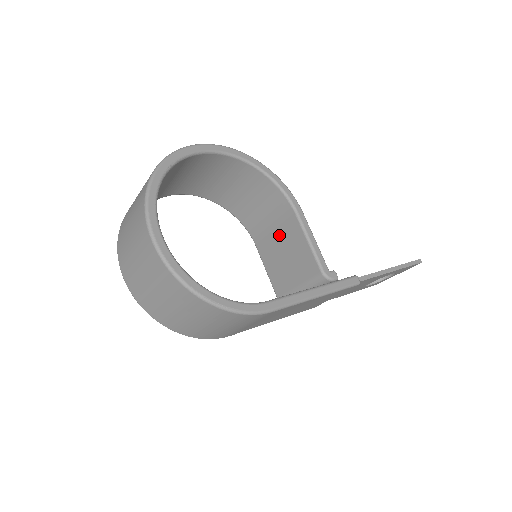
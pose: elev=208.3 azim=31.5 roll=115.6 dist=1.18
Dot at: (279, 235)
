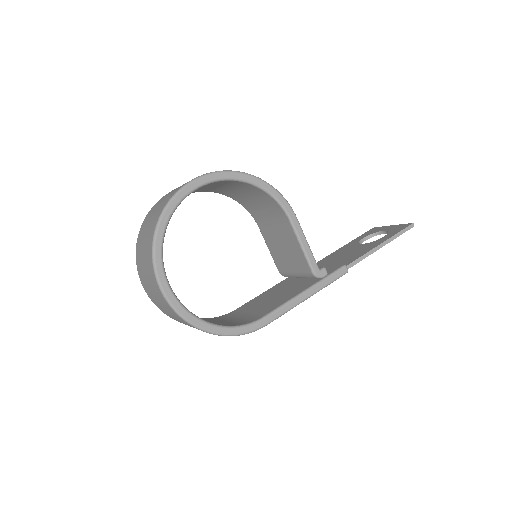
Dot at: (277, 229)
